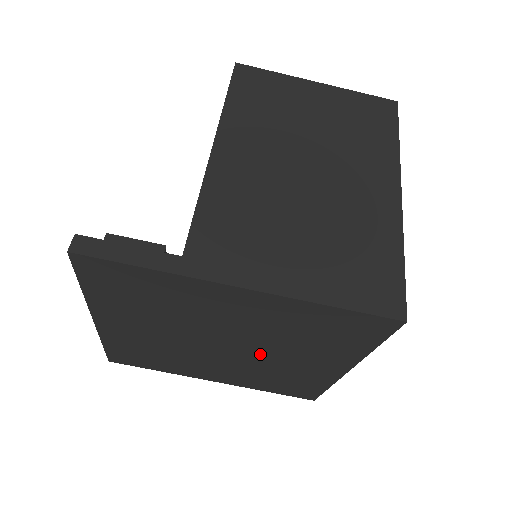
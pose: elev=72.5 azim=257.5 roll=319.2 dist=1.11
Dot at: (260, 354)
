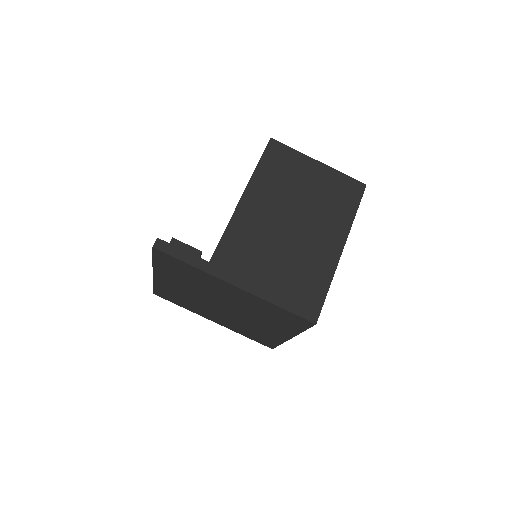
Dot at: (242, 316)
